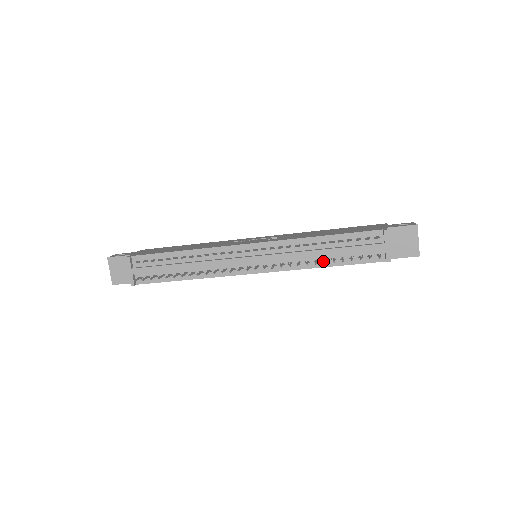
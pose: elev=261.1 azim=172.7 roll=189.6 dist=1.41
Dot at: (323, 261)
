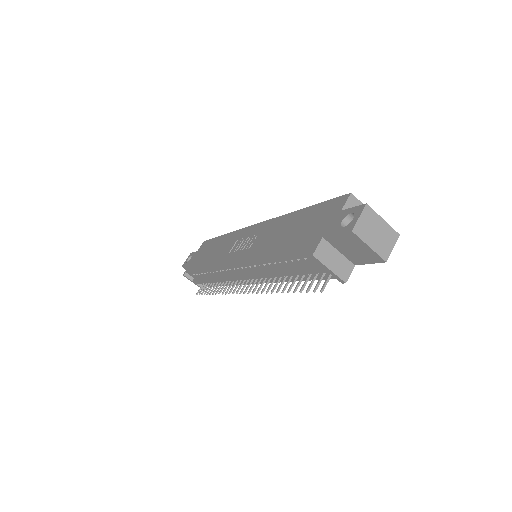
Dot at: (291, 277)
